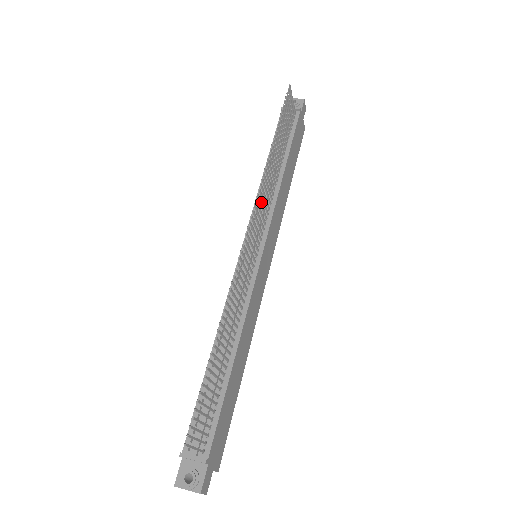
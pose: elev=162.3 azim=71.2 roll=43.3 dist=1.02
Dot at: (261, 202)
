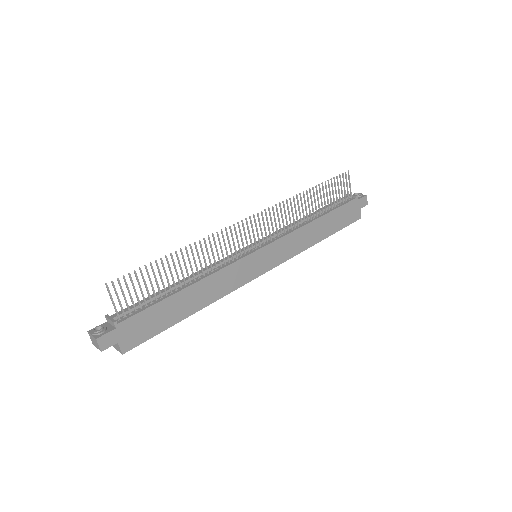
Dot at: occluded
